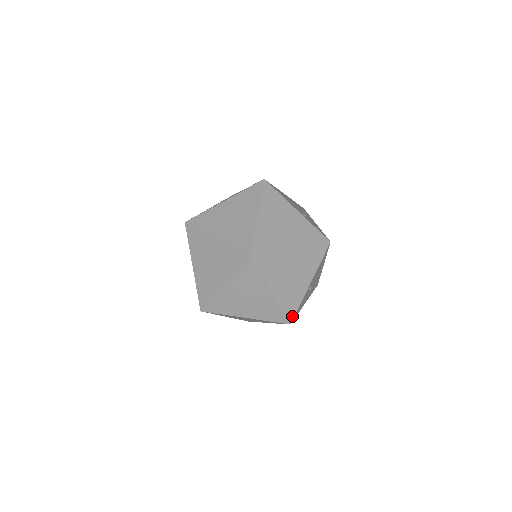
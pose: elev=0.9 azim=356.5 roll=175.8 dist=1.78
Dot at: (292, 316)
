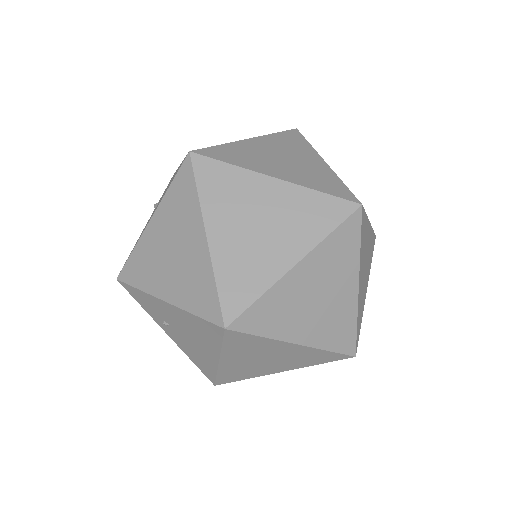
Dot at: (357, 342)
